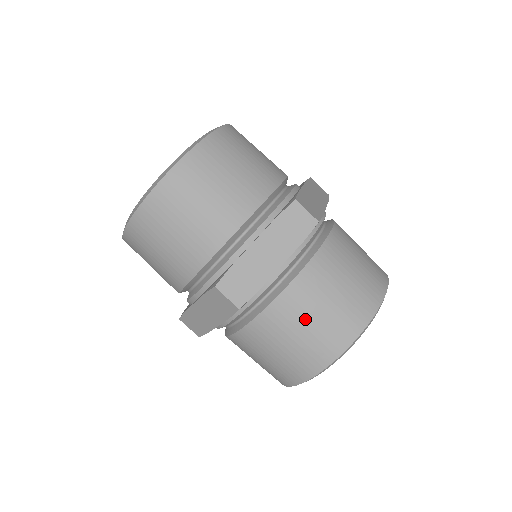
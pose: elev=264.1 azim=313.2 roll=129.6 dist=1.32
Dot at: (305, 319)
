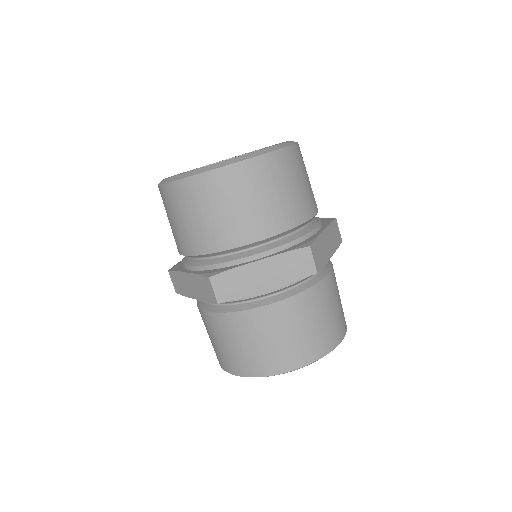
Dot at: (263, 336)
